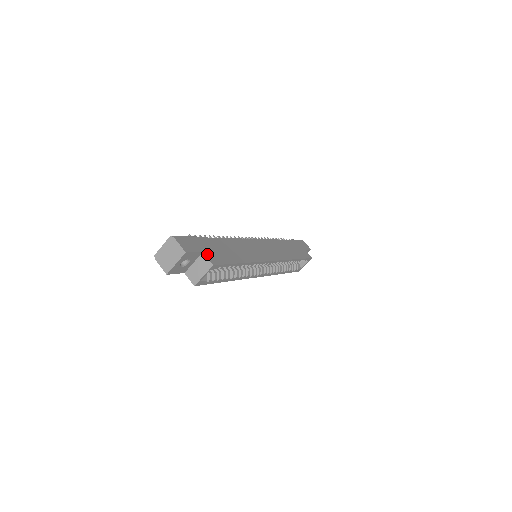
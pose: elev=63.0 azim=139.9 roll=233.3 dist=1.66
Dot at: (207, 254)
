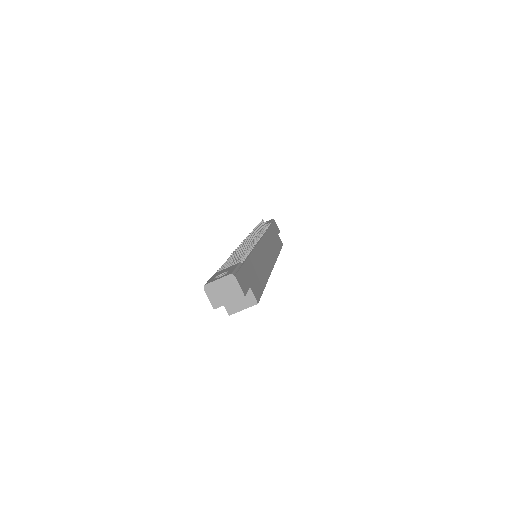
Dot at: (252, 288)
